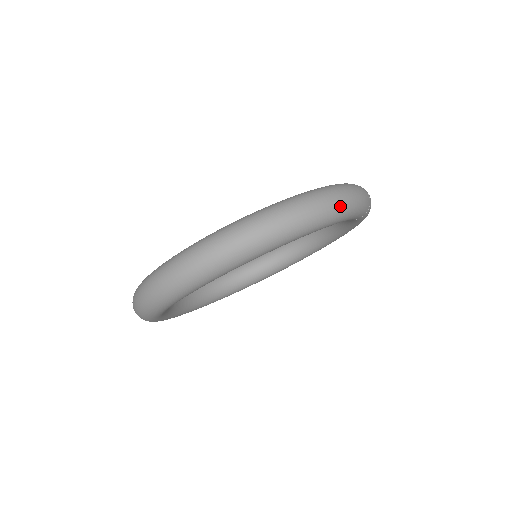
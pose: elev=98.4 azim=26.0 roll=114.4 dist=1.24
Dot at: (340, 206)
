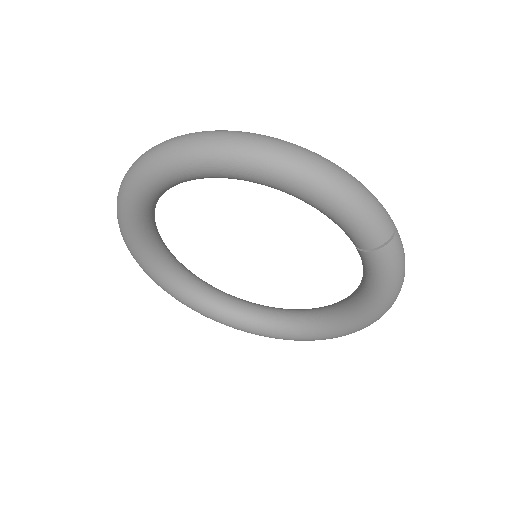
Dot at: (332, 179)
